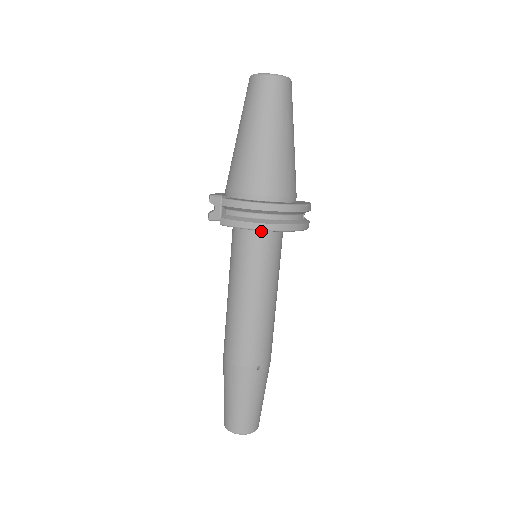
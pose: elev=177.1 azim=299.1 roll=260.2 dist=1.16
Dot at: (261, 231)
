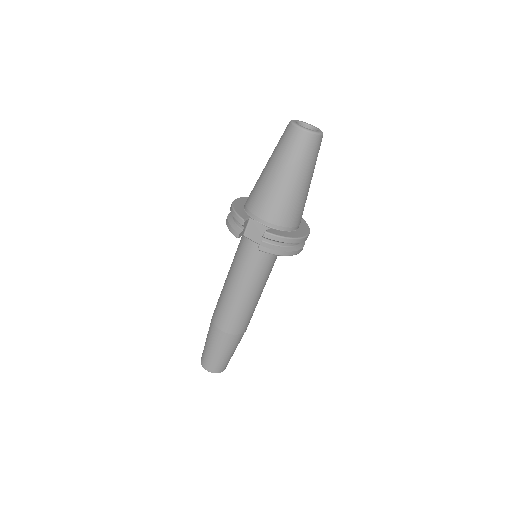
Dot at: occluded
